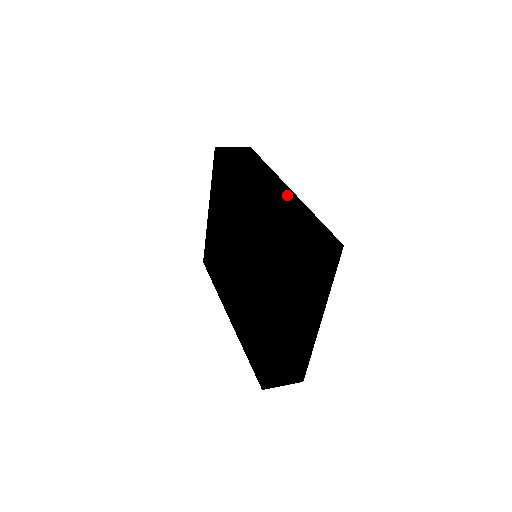
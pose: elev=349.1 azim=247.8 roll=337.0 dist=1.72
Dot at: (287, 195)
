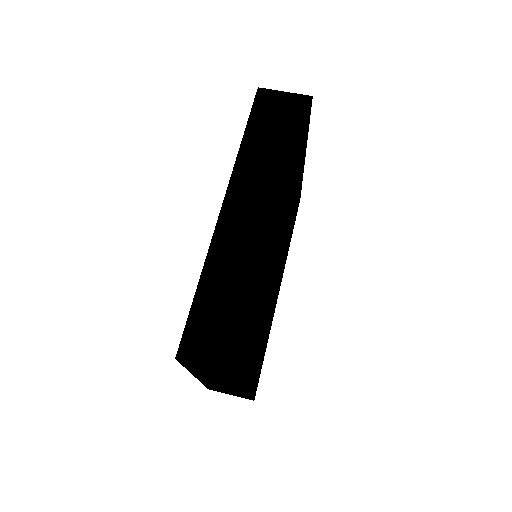
Dot at: (264, 237)
